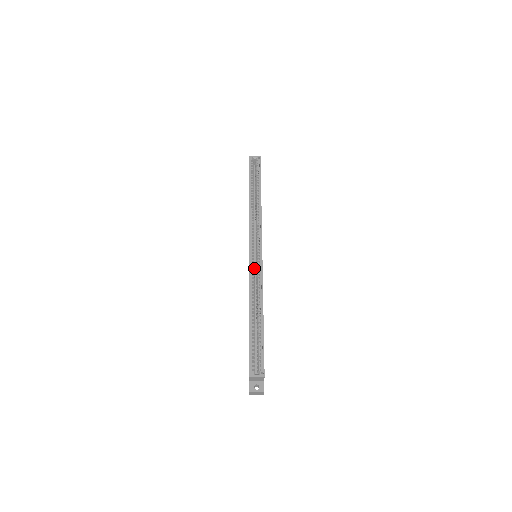
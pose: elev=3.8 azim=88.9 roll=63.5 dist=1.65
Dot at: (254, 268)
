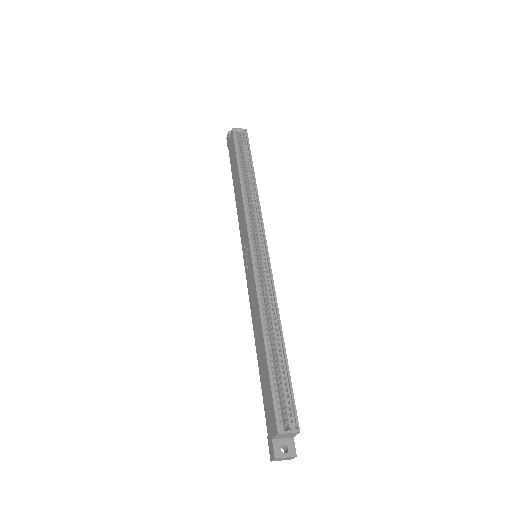
Dot at: (259, 271)
